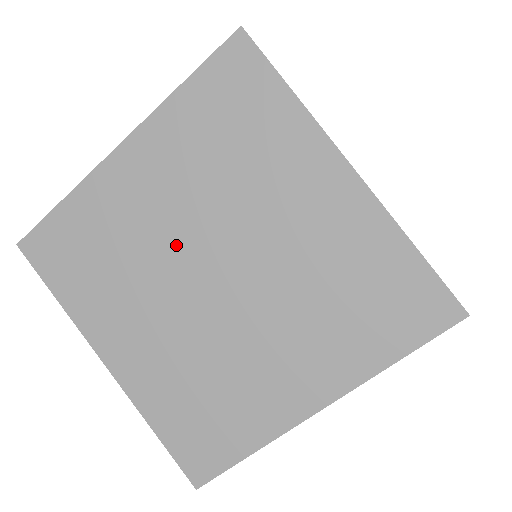
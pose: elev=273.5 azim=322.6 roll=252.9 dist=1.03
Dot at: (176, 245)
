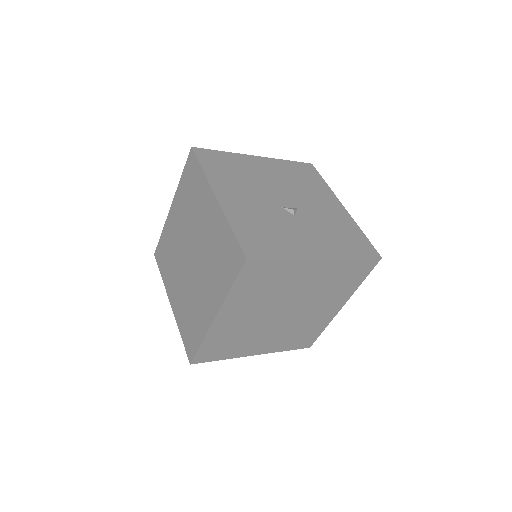
Dot at: (289, 297)
